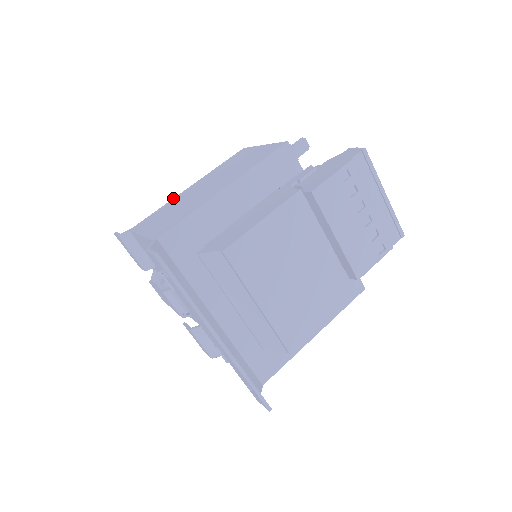
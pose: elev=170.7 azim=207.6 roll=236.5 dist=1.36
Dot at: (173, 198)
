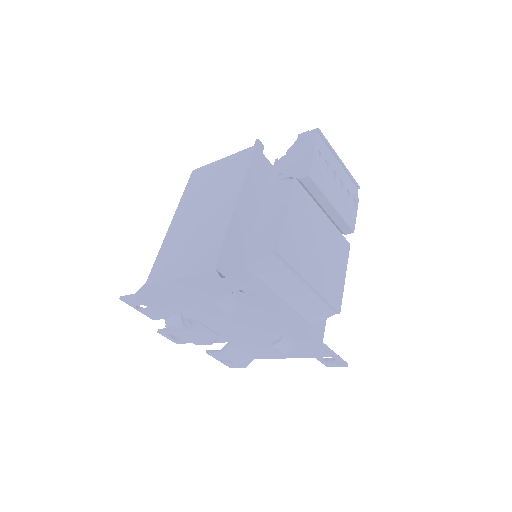
Dot at: (164, 239)
